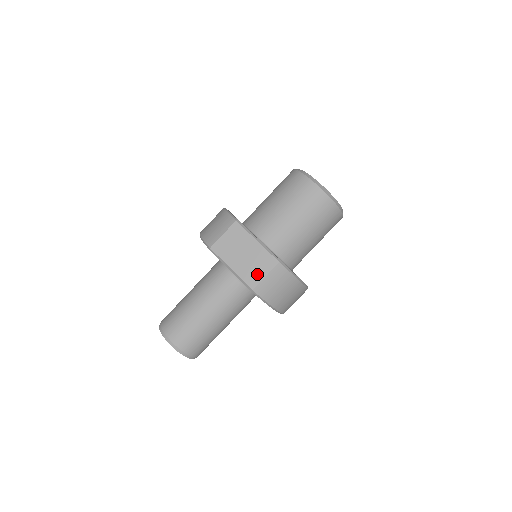
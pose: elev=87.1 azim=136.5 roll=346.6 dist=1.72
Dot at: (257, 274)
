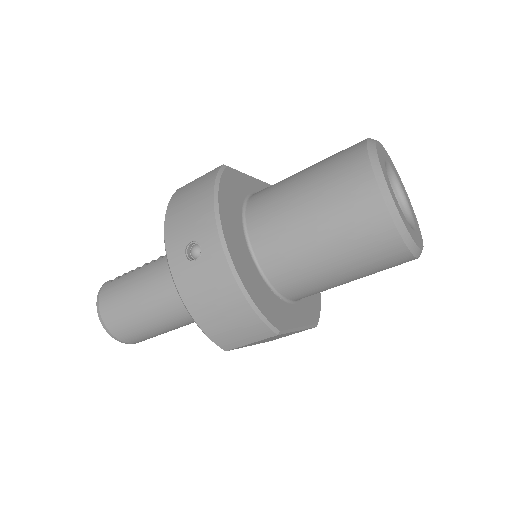
Dot at: occluded
